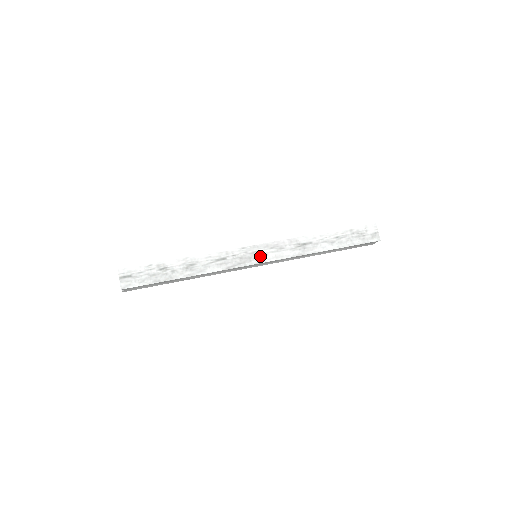
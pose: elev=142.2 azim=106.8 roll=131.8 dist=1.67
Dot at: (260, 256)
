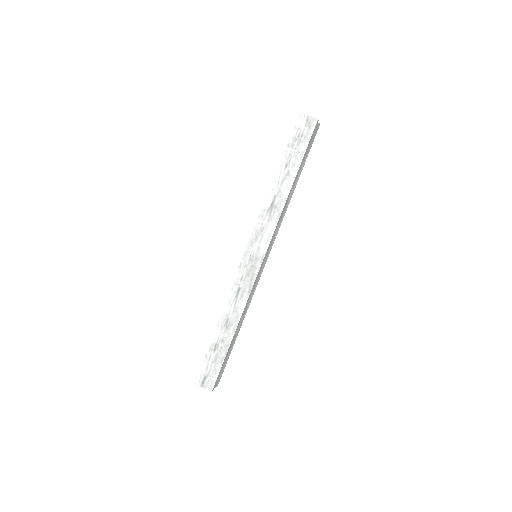
Dot at: (257, 255)
